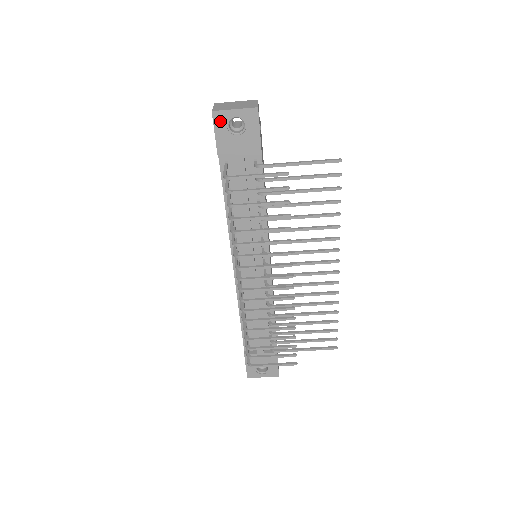
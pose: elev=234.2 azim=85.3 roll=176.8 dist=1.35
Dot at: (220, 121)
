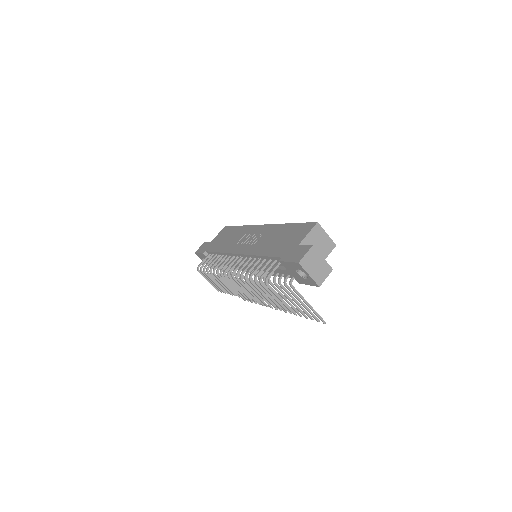
Dot at: (297, 266)
